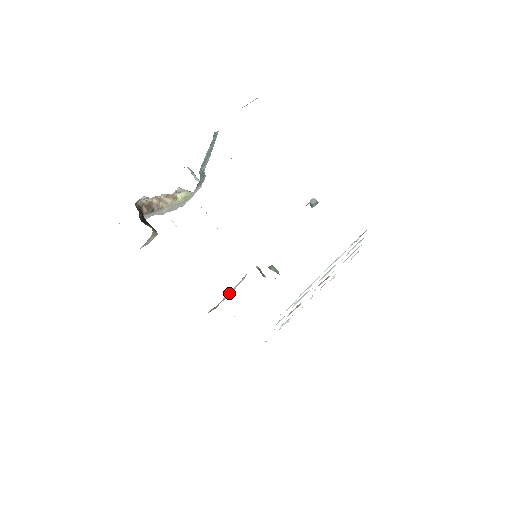
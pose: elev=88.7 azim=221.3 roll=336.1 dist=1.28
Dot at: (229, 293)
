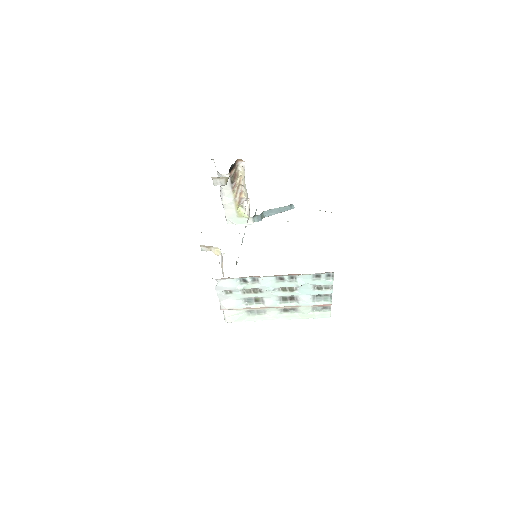
Dot at: (221, 251)
